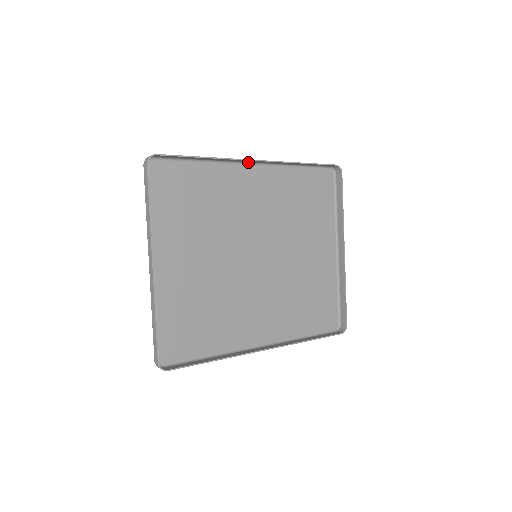
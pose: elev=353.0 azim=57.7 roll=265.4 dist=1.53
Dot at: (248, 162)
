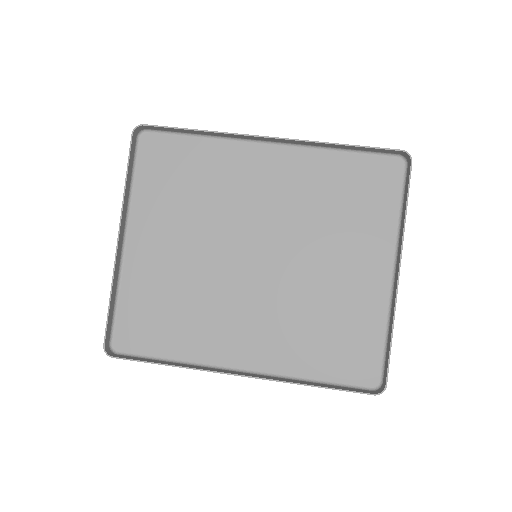
Dot at: (264, 141)
